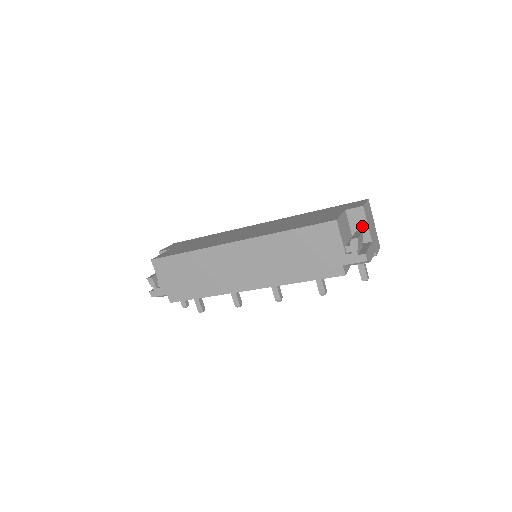
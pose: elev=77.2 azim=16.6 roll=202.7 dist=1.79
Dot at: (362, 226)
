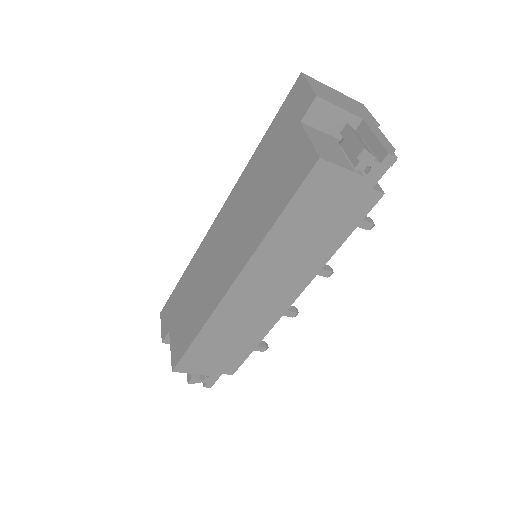
Dot at: (336, 117)
